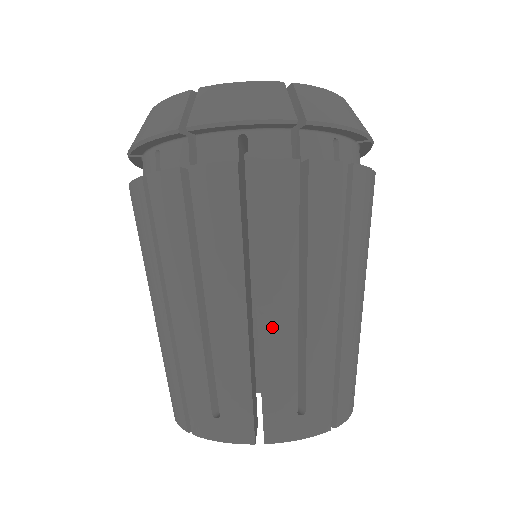
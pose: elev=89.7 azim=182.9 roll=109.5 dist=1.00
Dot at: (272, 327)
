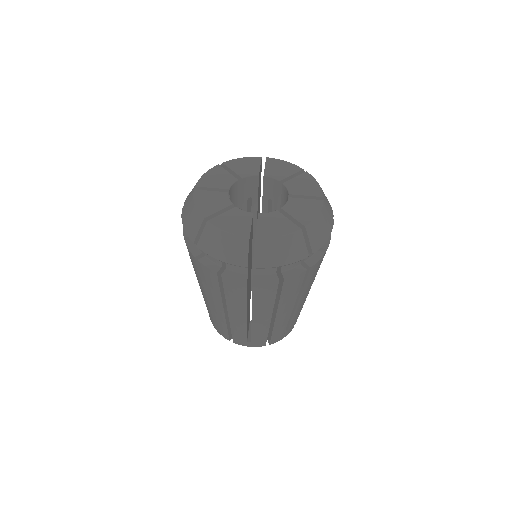
Dot at: (235, 320)
